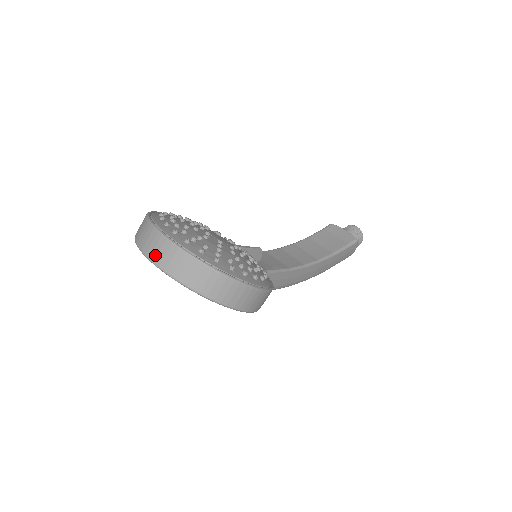
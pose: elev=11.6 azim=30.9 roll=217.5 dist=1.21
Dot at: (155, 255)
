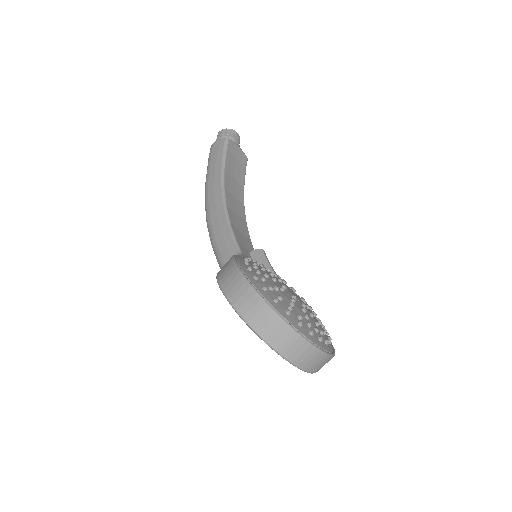
Dot at: (312, 368)
